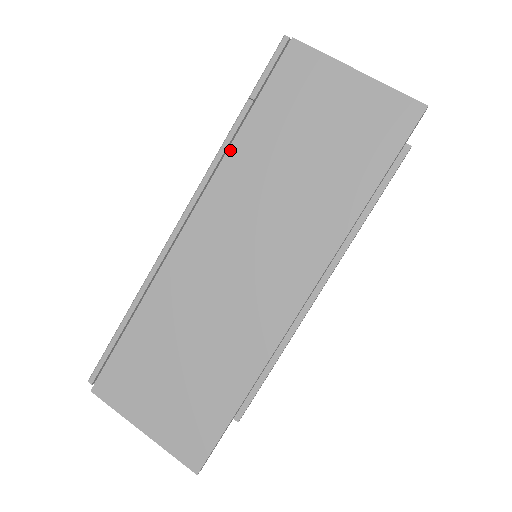
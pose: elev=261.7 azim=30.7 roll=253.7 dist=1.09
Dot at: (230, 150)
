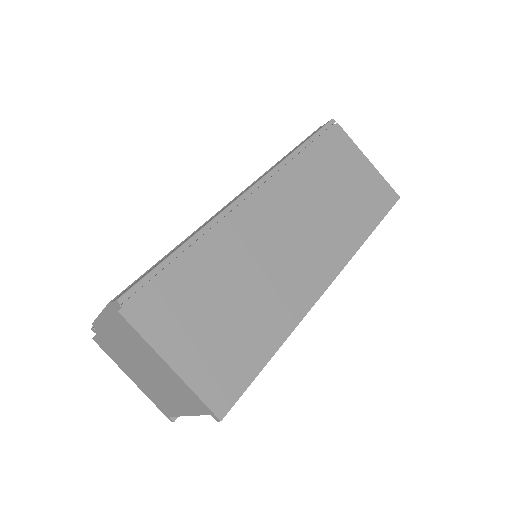
Dot at: (292, 163)
